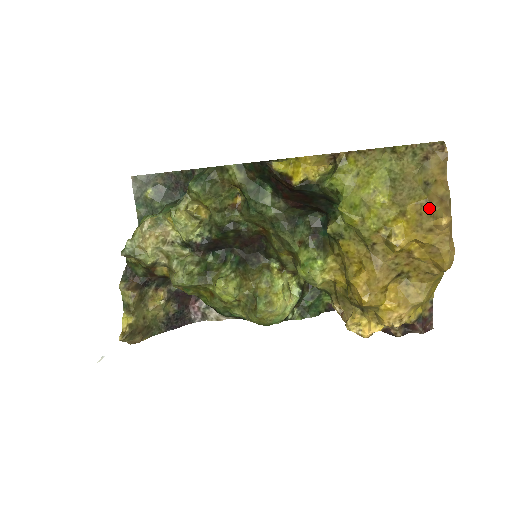
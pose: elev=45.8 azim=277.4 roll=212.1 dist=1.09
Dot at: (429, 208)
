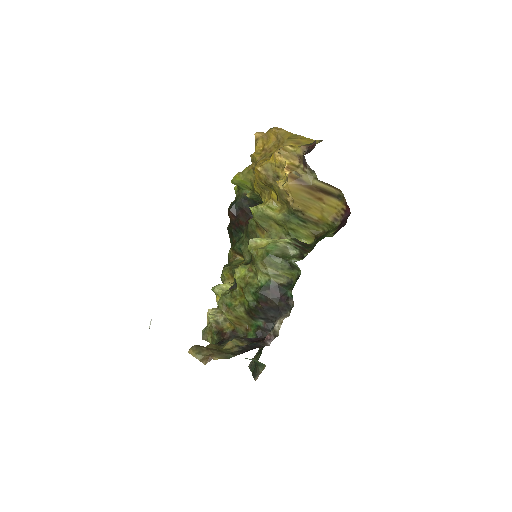
Dot at: occluded
